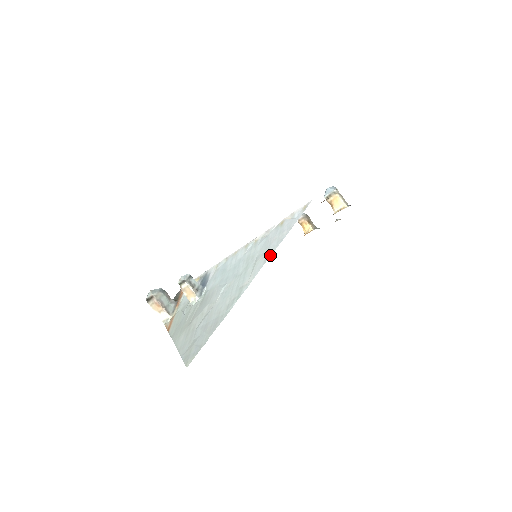
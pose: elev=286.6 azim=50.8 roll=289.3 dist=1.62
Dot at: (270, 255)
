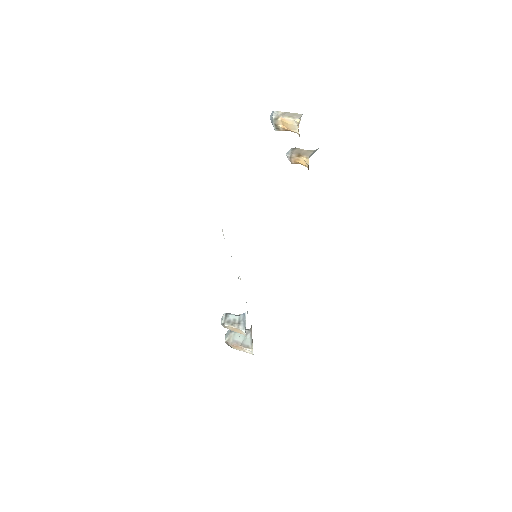
Dot at: occluded
